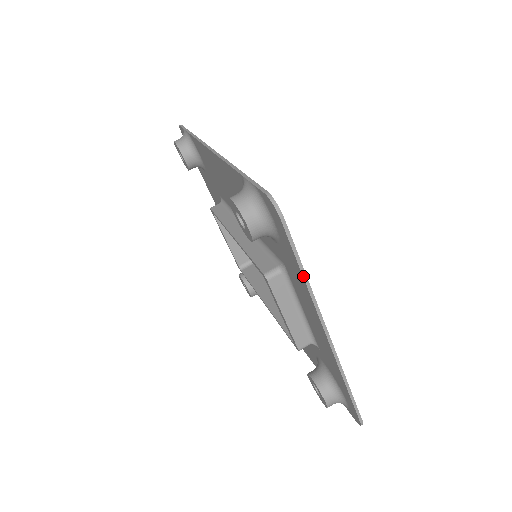
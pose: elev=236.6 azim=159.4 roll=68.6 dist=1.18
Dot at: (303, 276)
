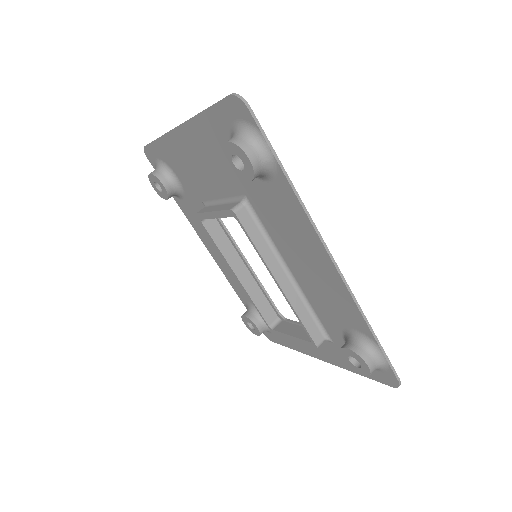
Dot at: occluded
